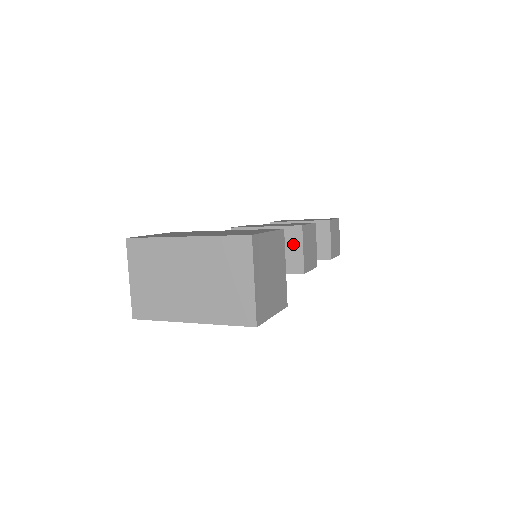
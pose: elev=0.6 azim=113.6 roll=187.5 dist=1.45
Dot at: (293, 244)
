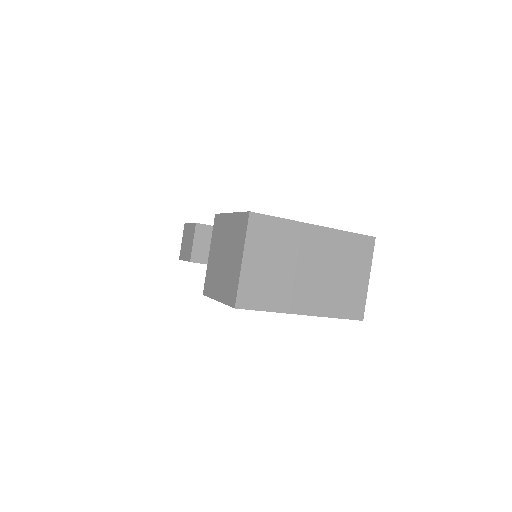
Dot at: occluded
